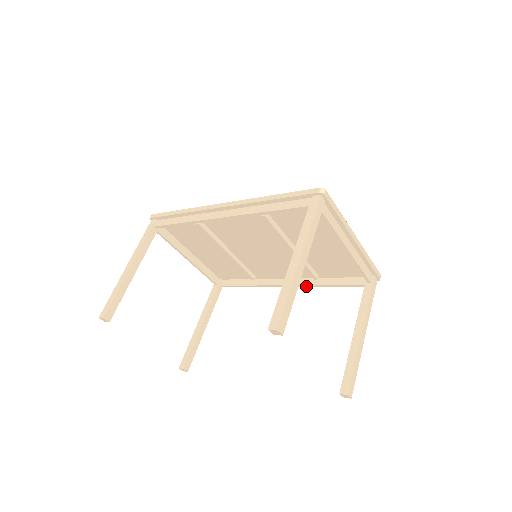
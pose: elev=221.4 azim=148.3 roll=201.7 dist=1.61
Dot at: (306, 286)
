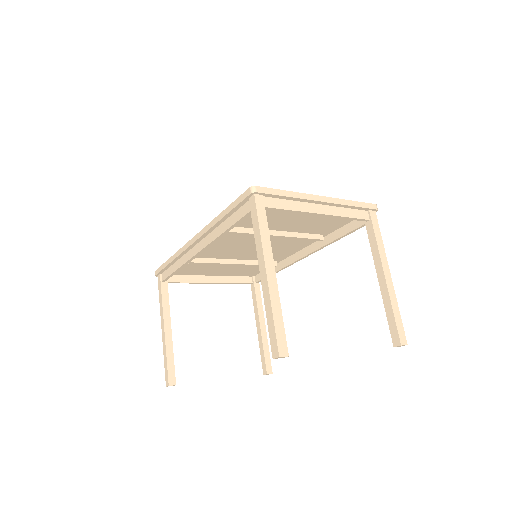
Dot at: (320, 249)
